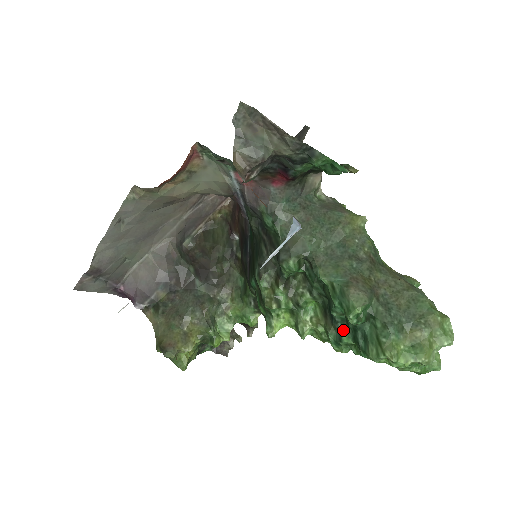
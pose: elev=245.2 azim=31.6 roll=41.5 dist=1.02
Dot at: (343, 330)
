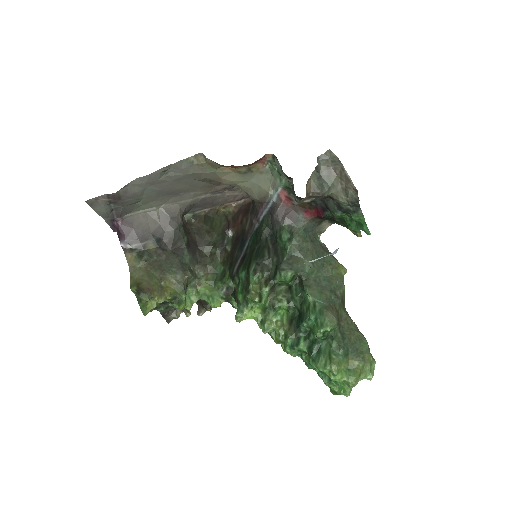
Dot at: (303, 339)
